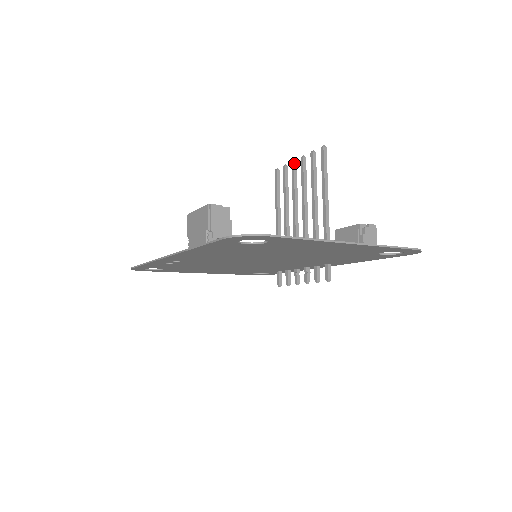
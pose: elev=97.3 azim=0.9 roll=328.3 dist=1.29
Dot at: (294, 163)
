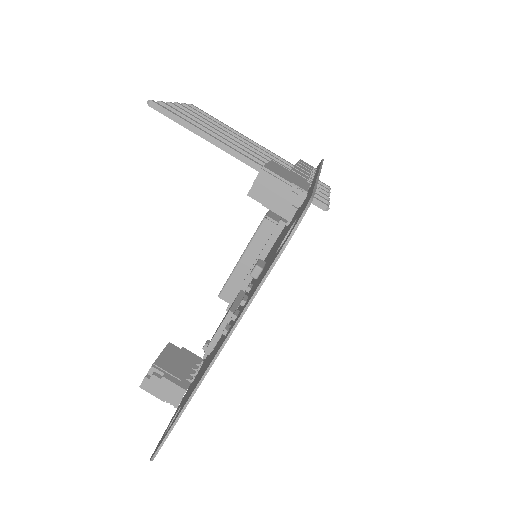
Dot at: occluded
